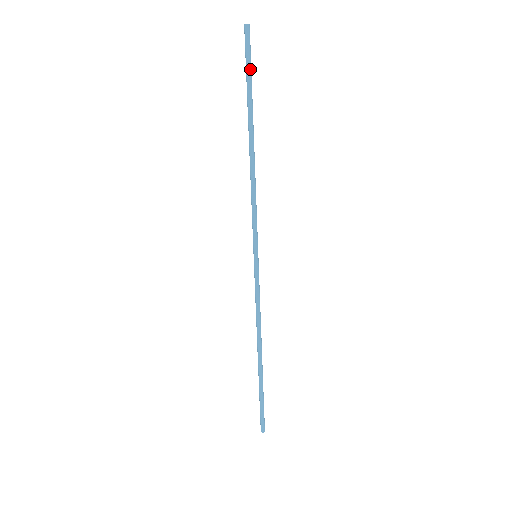
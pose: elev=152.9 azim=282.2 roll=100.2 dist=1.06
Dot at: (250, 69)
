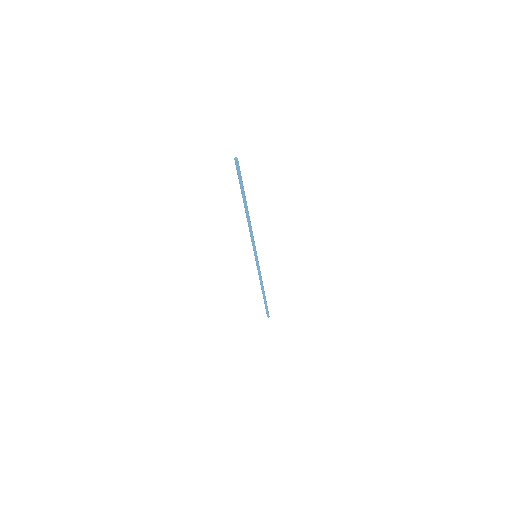
Dot at: (241, 180)
